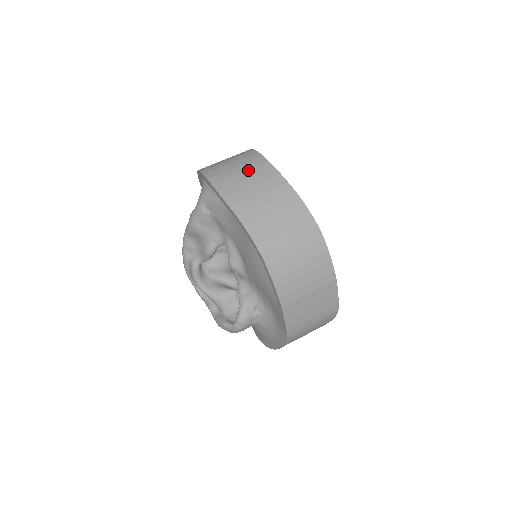
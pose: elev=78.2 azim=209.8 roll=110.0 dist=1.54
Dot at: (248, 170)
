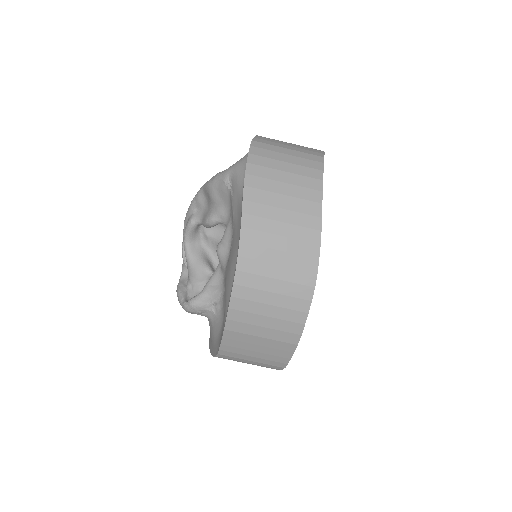
Dot at: (294, 174)
